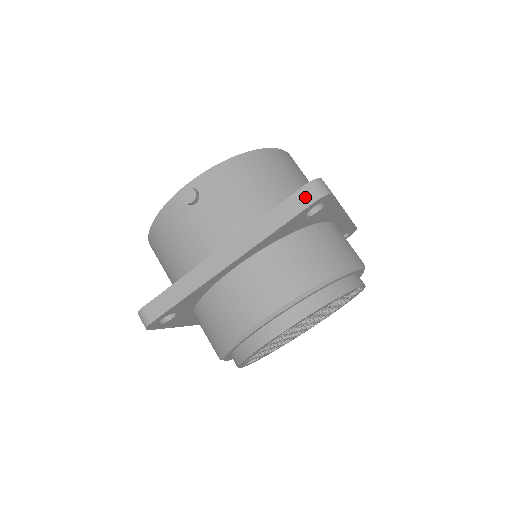
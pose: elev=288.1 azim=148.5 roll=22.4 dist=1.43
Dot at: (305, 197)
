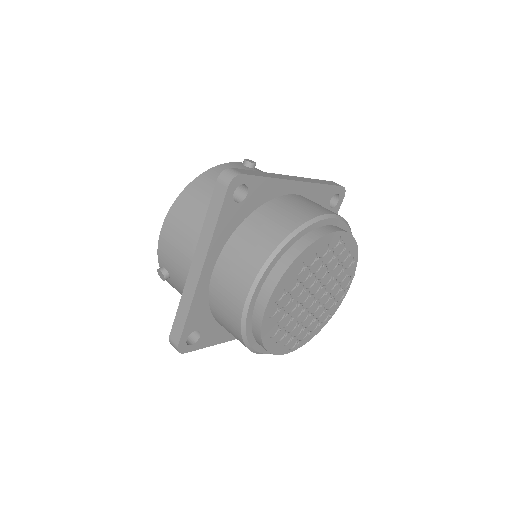
Dot at: (335, 183)
